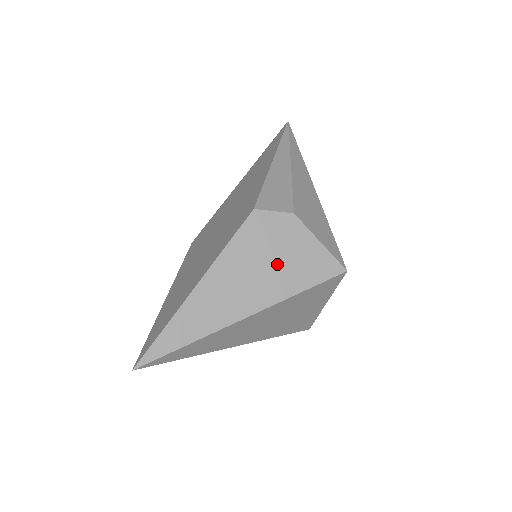
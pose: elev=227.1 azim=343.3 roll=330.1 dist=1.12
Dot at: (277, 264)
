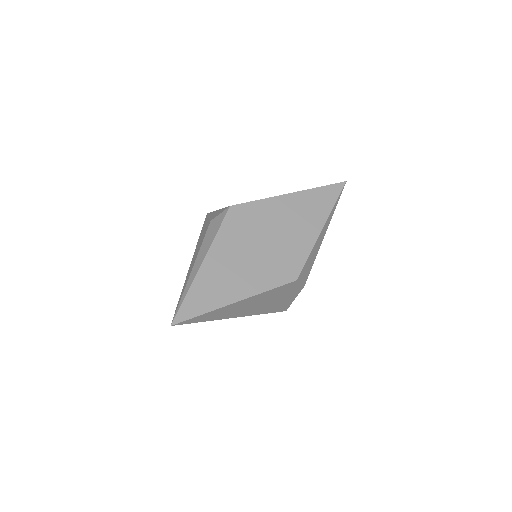
Dot at: (273, 302)
